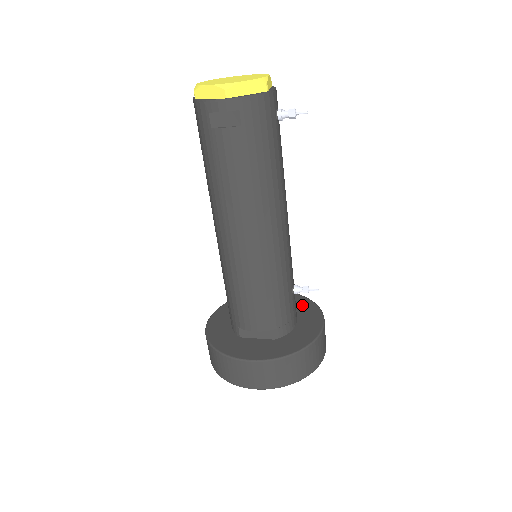
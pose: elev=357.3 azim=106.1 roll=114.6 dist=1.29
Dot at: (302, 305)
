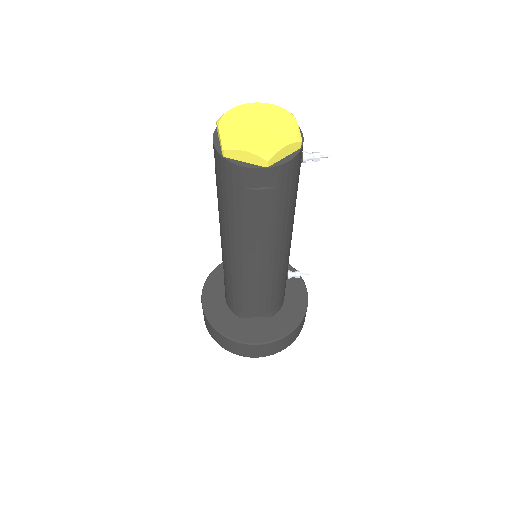
Dot at: occluded
